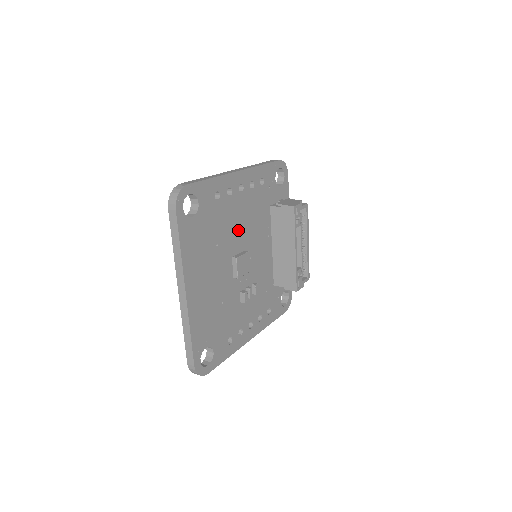
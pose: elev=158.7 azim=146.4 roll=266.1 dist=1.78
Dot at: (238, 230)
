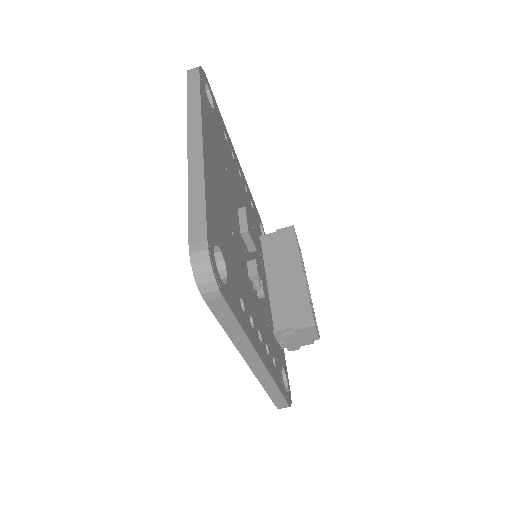
Dot at: (240, 199)
